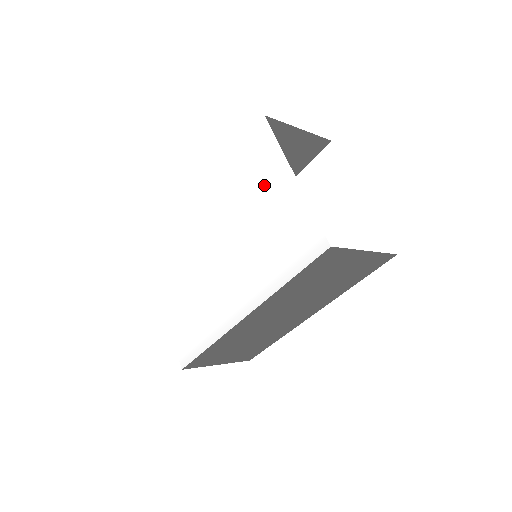
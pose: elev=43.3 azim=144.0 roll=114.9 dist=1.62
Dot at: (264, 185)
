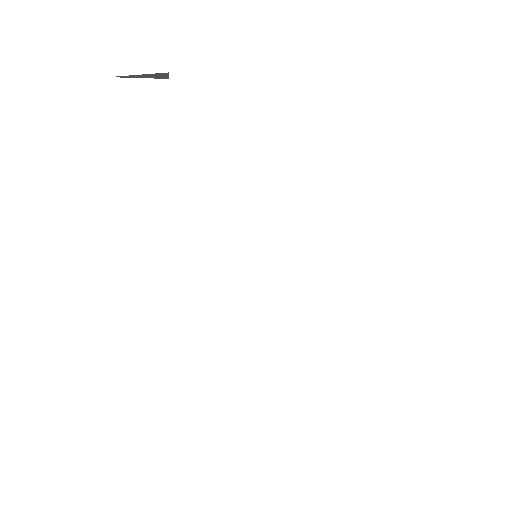
Dot at: (214, 147)
